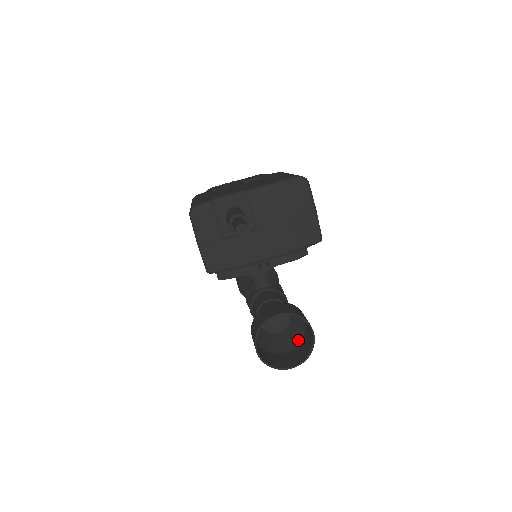
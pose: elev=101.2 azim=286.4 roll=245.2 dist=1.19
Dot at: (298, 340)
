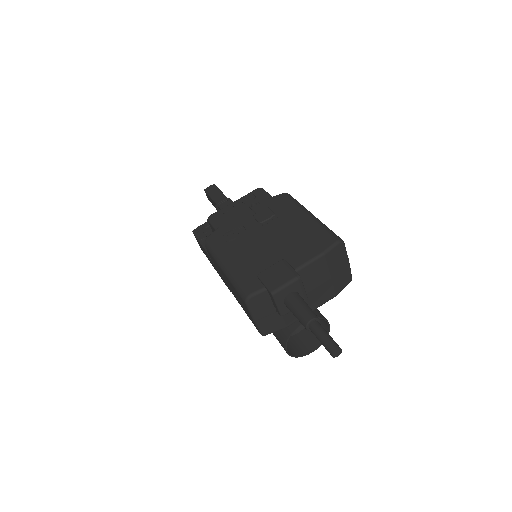
Dot at: occluded
